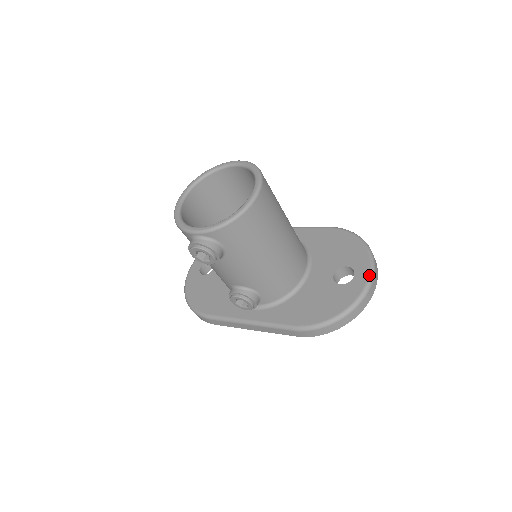
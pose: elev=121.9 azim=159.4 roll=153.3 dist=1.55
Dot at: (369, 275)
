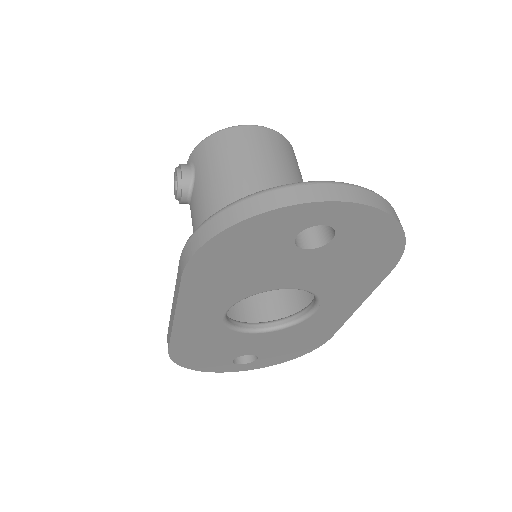
Dot at: (328, 182)
